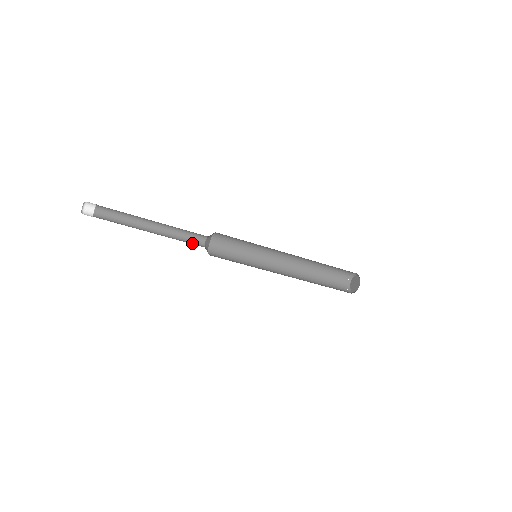
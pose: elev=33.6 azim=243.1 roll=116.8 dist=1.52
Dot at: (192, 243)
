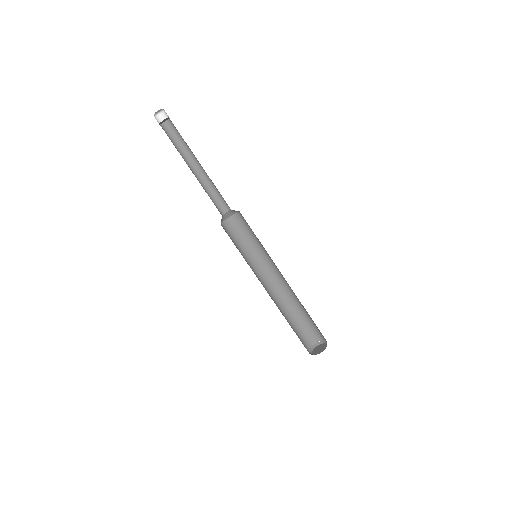
Dot at: (216, 204)
